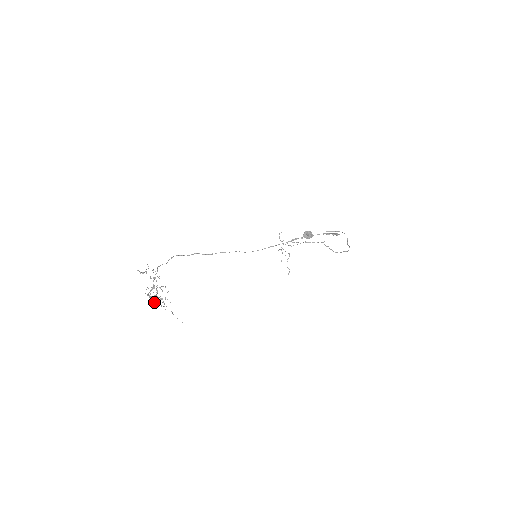
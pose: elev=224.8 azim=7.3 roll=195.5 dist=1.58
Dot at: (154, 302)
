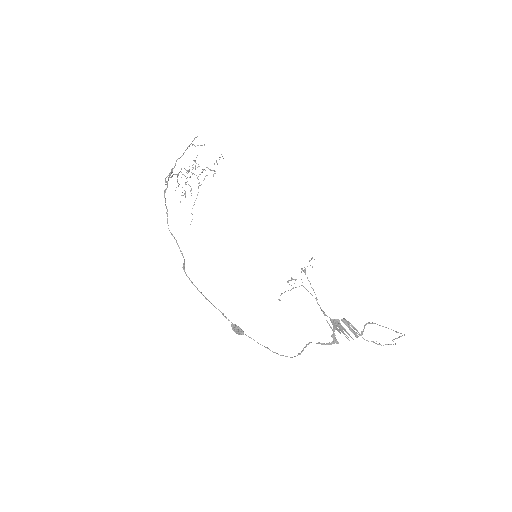
Dot at: occluded
